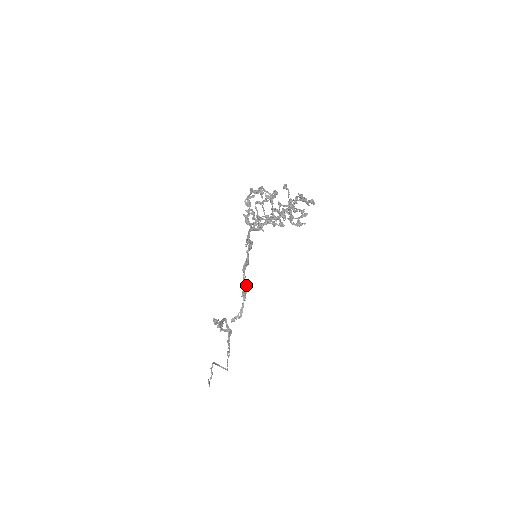
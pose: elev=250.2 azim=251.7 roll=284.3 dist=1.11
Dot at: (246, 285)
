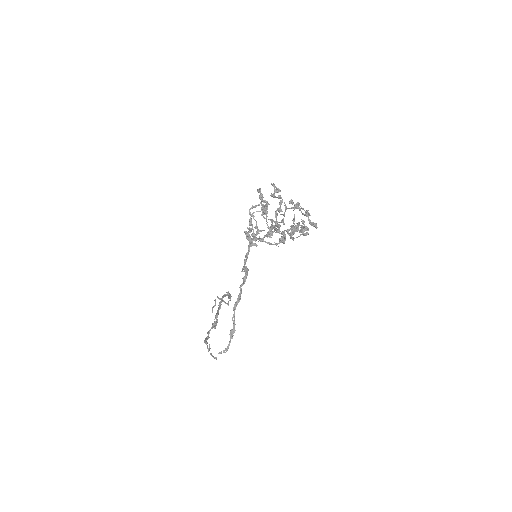
Dot at: (234, 325)
